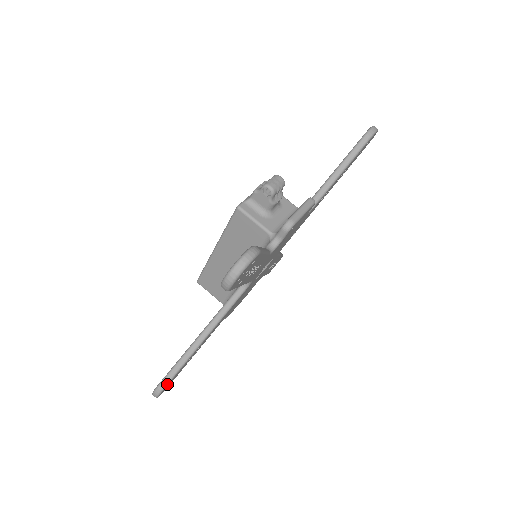
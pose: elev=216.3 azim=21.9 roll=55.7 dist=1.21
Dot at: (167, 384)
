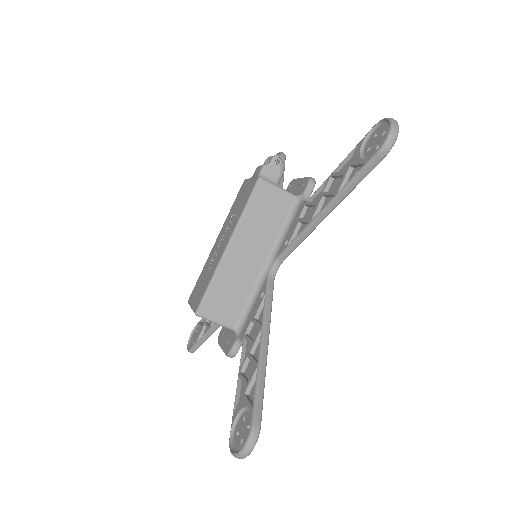
Dot at: (261, 416)
